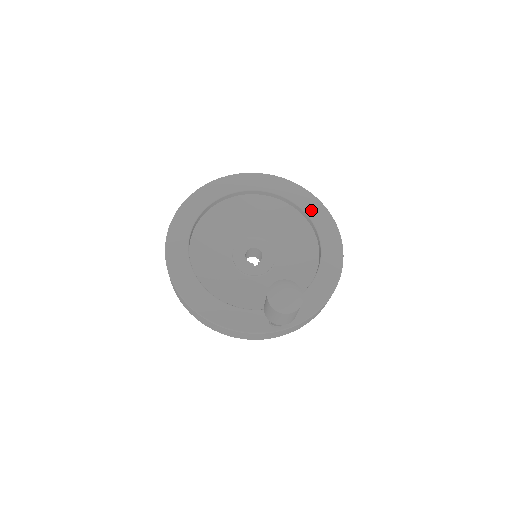
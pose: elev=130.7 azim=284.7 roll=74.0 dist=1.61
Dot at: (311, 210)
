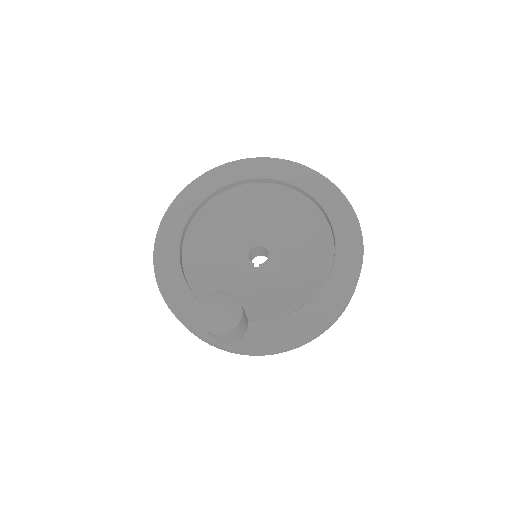
Dot at: (341, 226)
